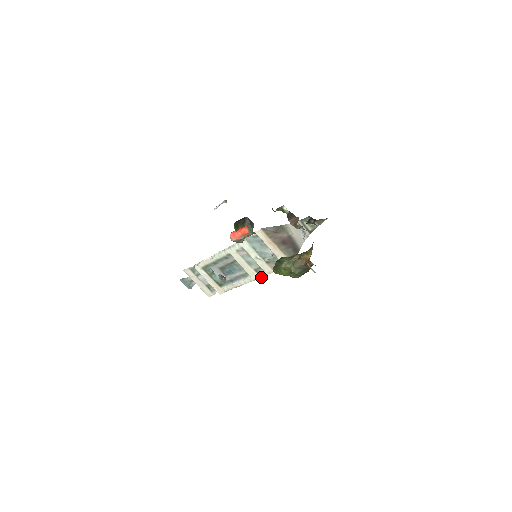
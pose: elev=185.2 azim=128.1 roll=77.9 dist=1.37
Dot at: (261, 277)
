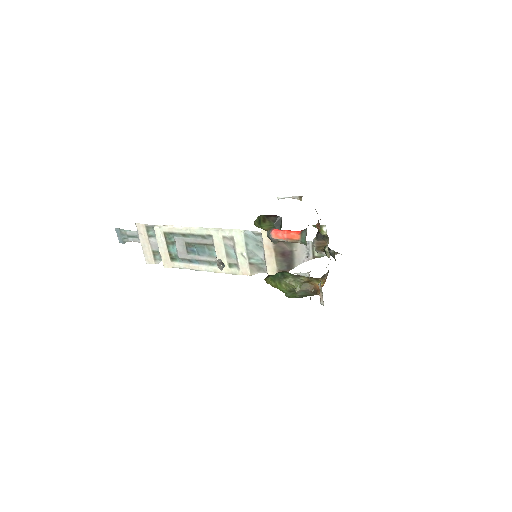
Dot at: (231, 273)
